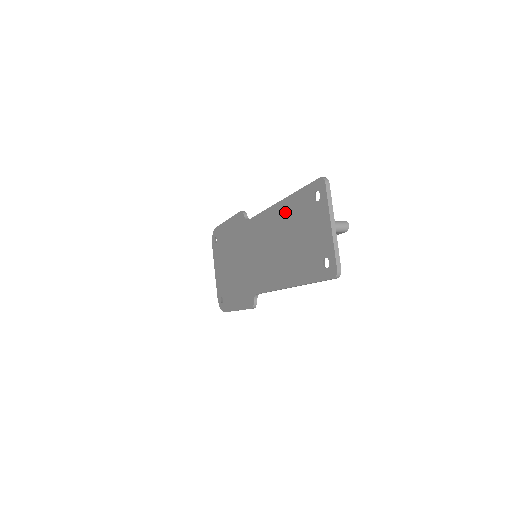
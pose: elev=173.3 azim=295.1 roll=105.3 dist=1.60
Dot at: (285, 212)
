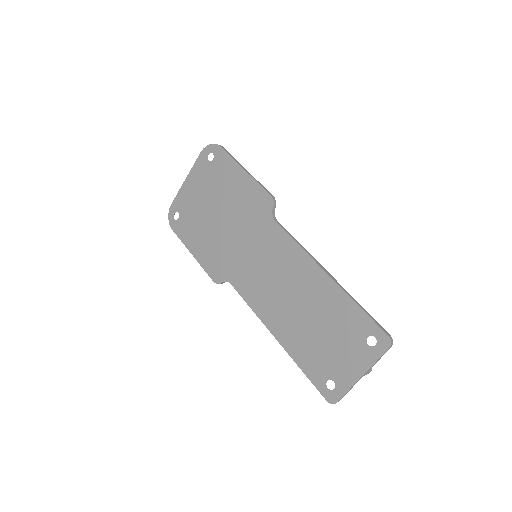
Dot at: (326, 292)
